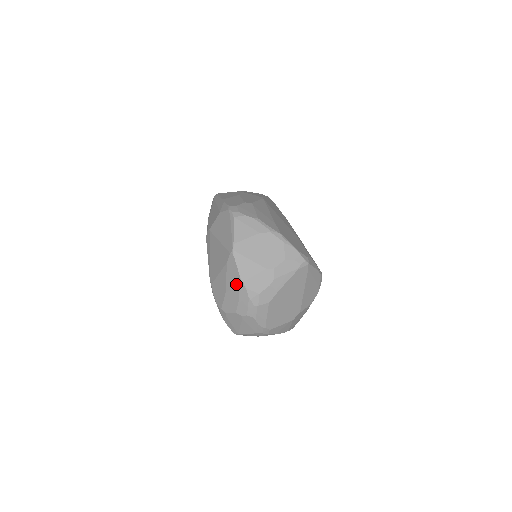
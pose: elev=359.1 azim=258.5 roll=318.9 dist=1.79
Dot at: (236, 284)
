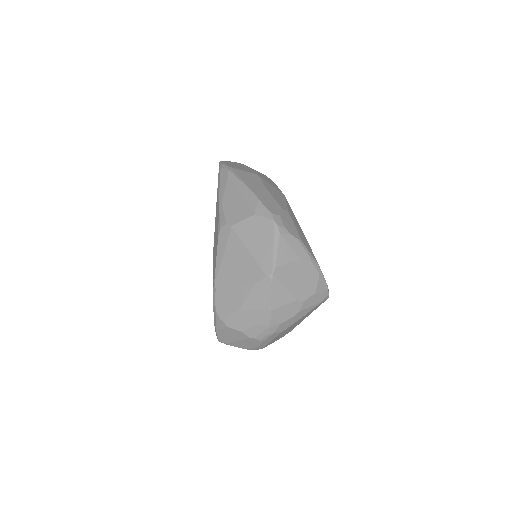
Dot at: (260, 309)
